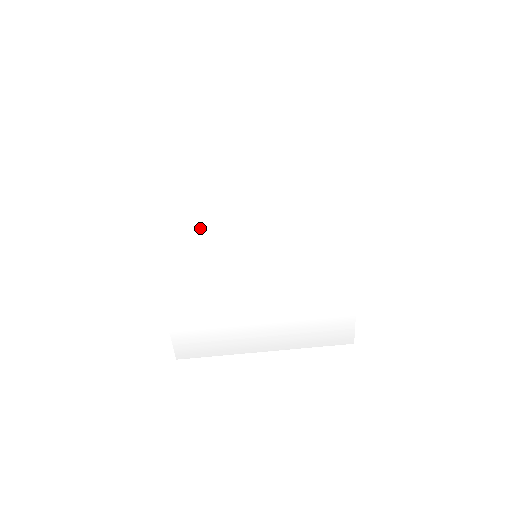
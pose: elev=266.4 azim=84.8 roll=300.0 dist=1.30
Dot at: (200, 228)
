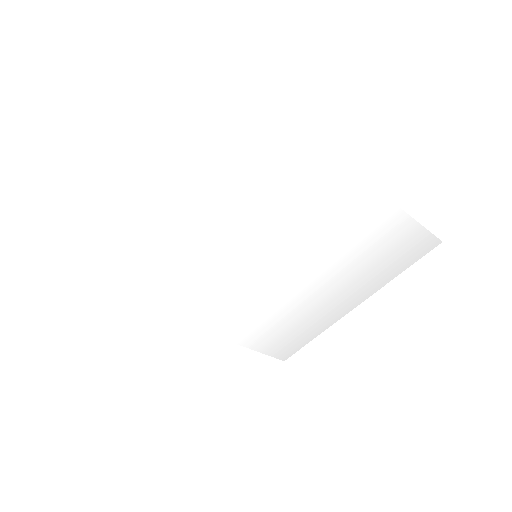
Dot at: (183, 276)
